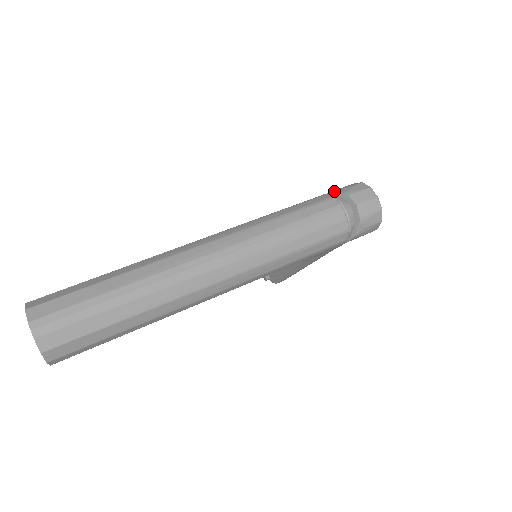
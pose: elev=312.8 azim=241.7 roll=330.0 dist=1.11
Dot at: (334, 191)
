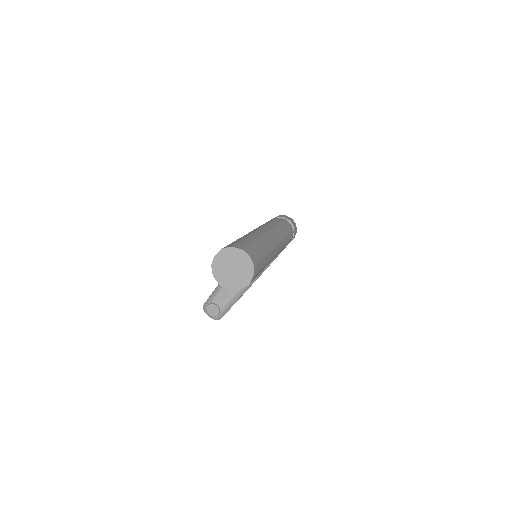
Dot at: occluded
